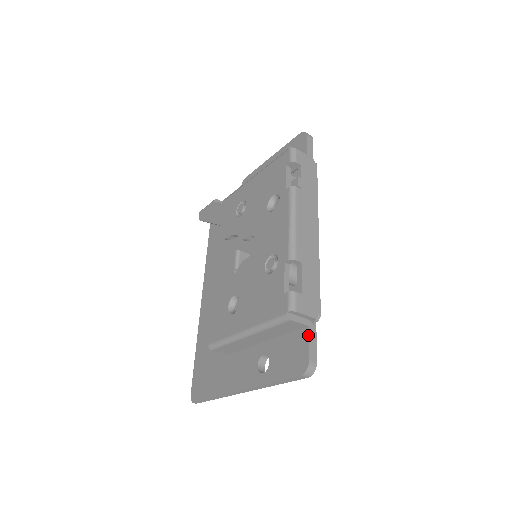
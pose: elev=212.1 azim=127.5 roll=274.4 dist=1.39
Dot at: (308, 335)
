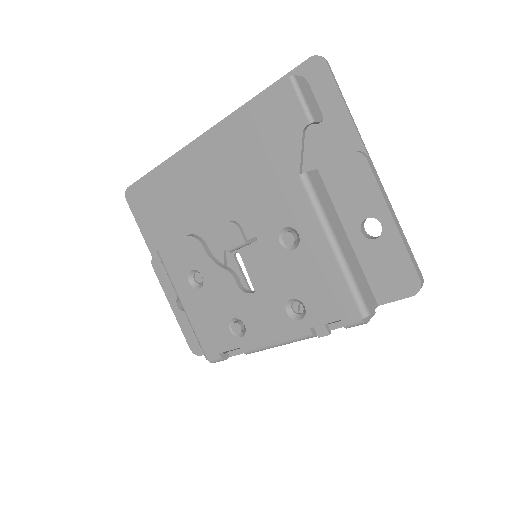
Dot at: occluded
